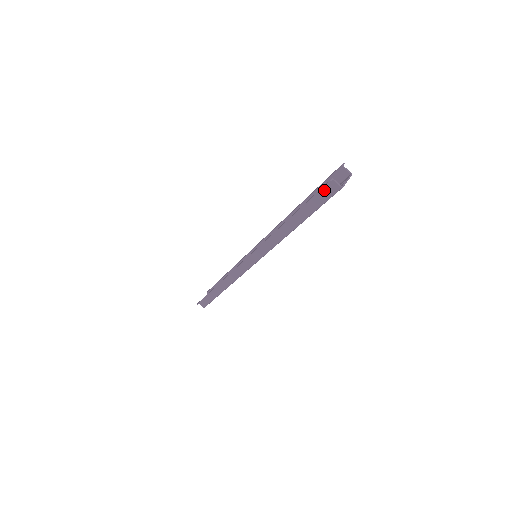
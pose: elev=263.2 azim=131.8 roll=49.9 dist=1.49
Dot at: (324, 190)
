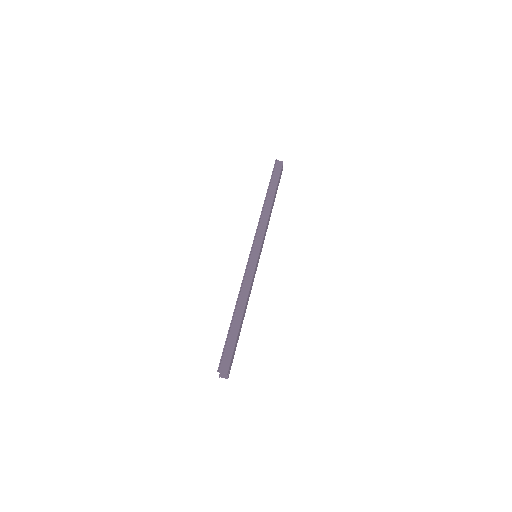
Dot at: (276, 168)
